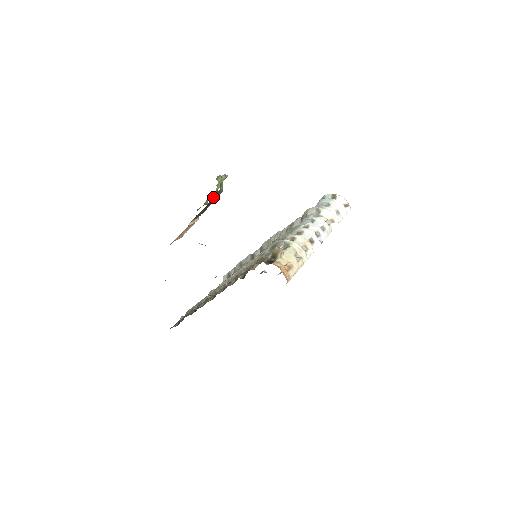
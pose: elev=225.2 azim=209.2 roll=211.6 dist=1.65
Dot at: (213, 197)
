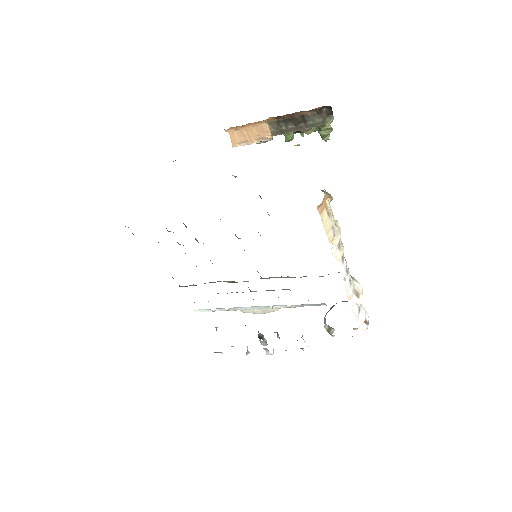
Dot at: (319, 110)
